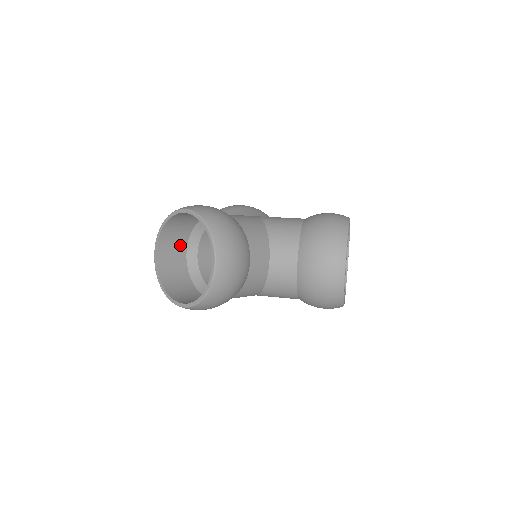
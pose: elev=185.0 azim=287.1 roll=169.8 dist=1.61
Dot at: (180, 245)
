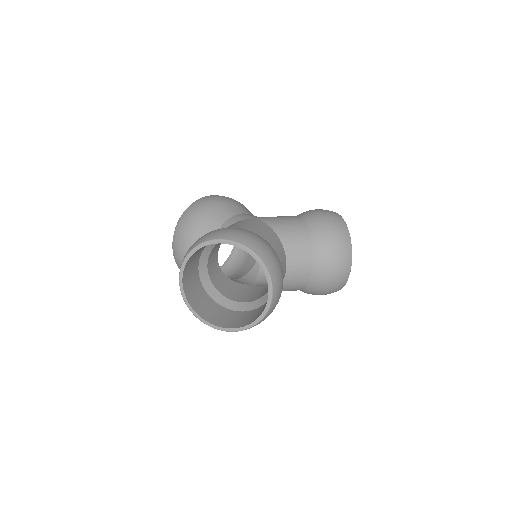
Dot at: (195, 263)
